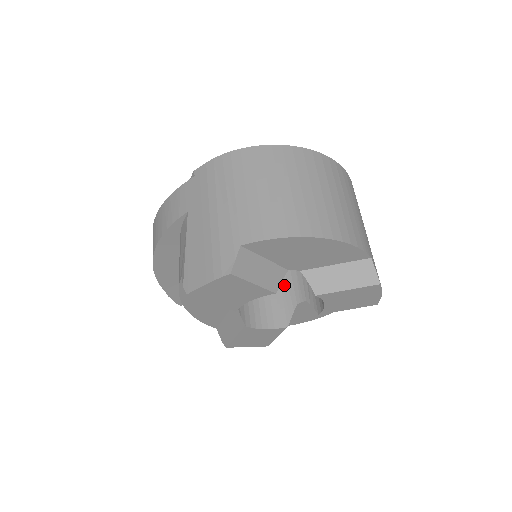
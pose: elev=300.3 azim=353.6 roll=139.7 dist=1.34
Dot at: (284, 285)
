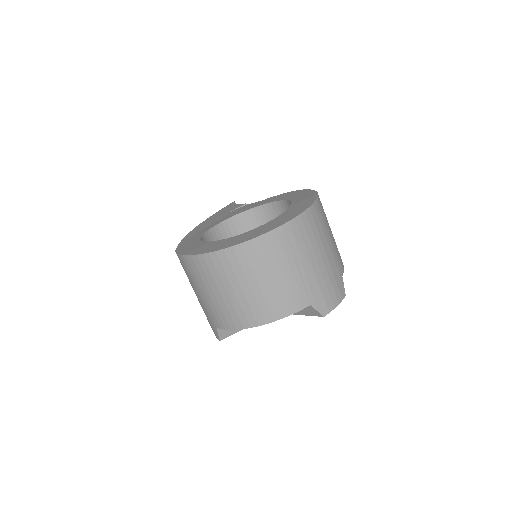
Dot at: occluded
